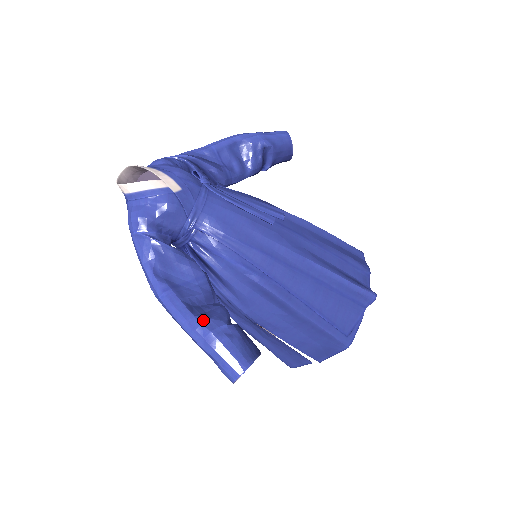
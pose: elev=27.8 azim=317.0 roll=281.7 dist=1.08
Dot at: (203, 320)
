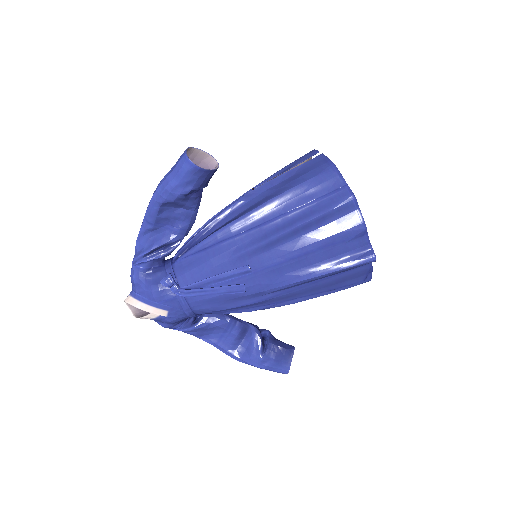
Dot at: (247, 361)
